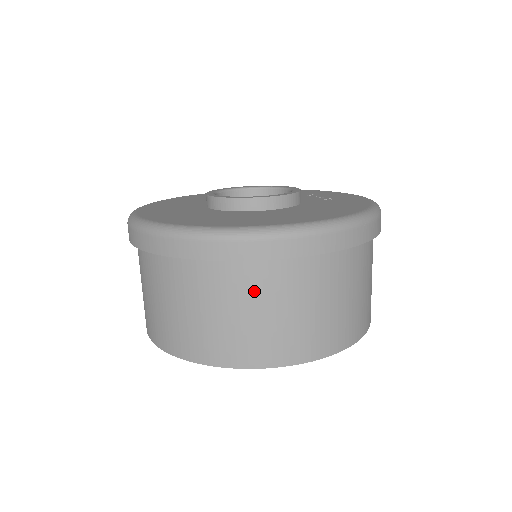
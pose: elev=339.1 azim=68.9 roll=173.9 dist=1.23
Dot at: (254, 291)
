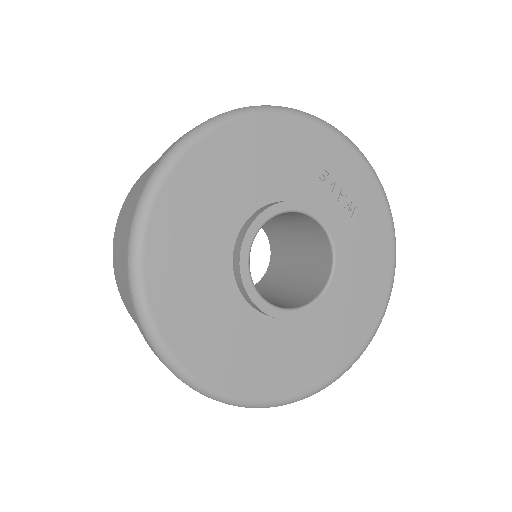
Dot at: occluded
